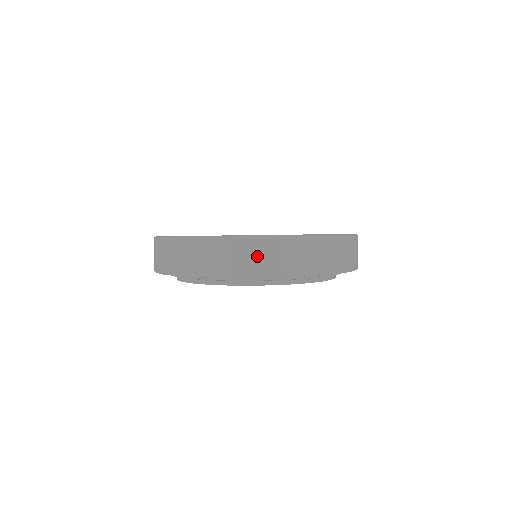
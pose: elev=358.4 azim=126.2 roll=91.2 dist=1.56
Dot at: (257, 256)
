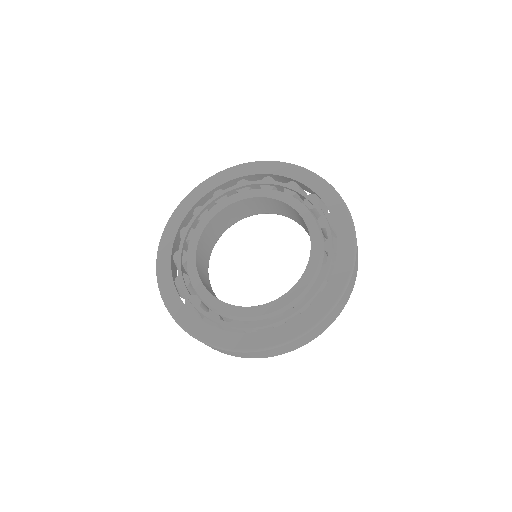
Dot at: (300, 343)
